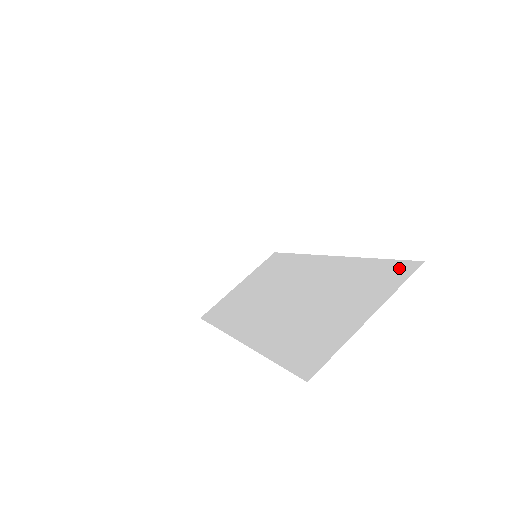
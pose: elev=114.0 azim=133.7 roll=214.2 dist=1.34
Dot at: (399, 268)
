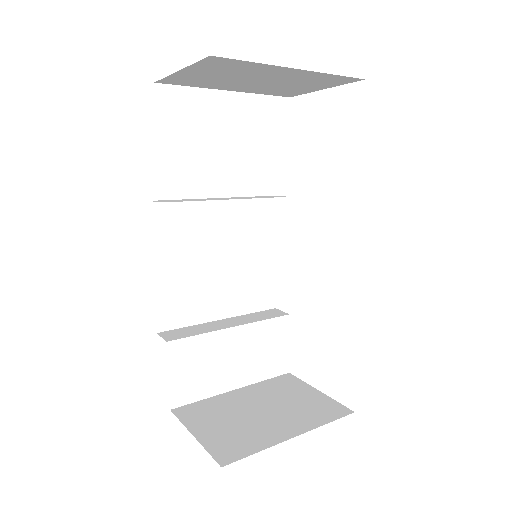
Dot at: occluded
